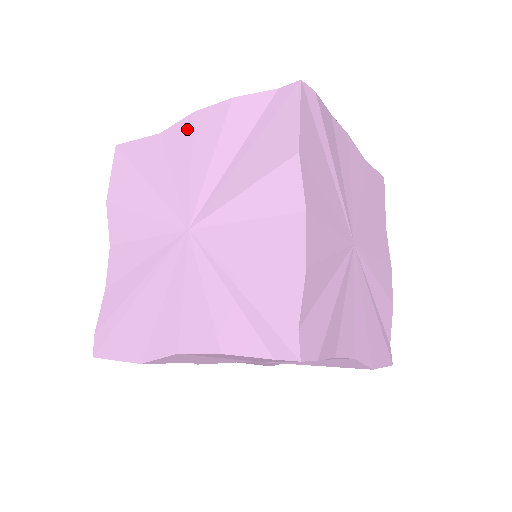
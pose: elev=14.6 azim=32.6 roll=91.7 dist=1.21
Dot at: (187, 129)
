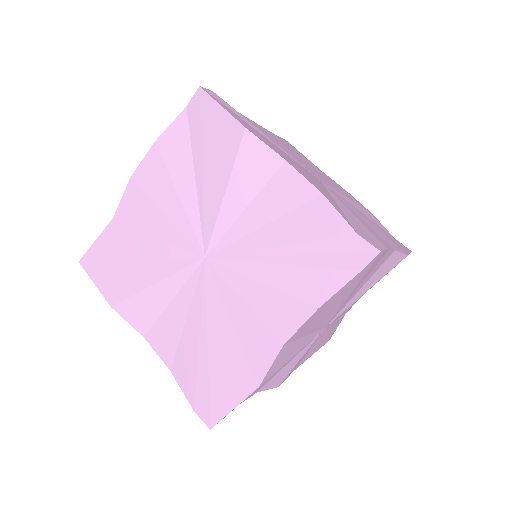
Dot at: (136, 194)
